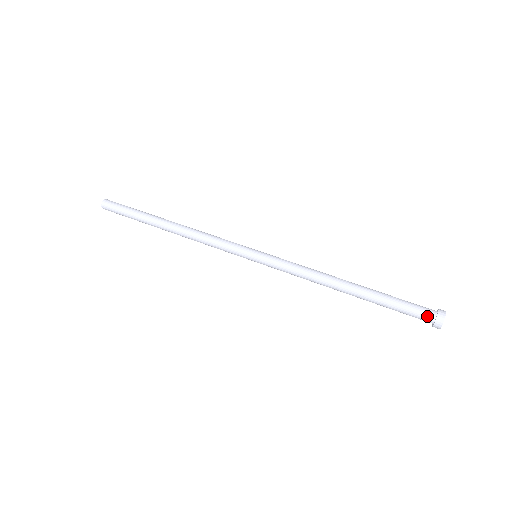
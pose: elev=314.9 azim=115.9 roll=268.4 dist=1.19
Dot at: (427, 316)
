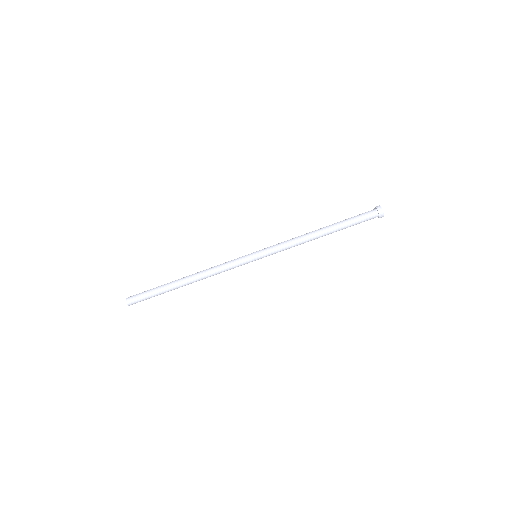
Dot at: (374, 217)
